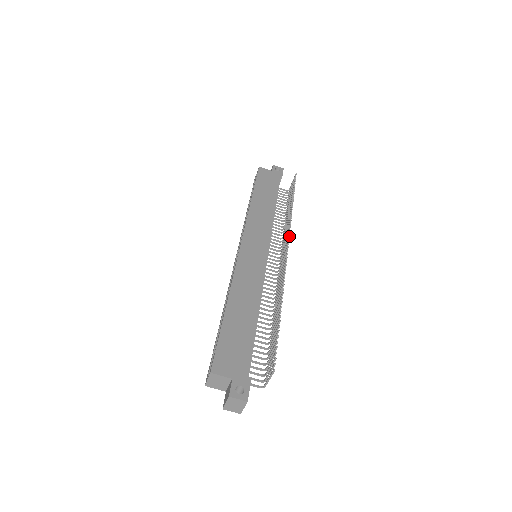
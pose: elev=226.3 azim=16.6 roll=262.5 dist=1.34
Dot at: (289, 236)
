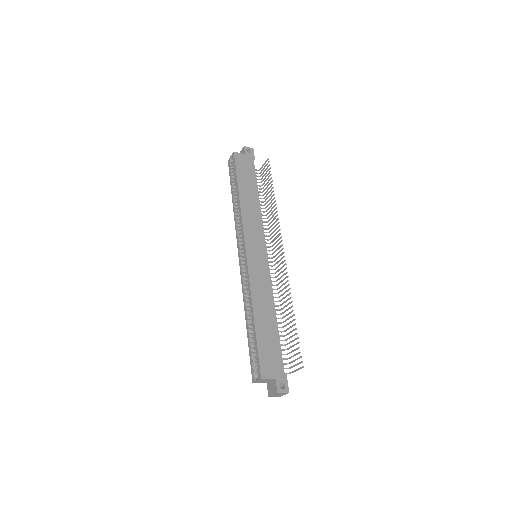
Dot at: (281, 237)
